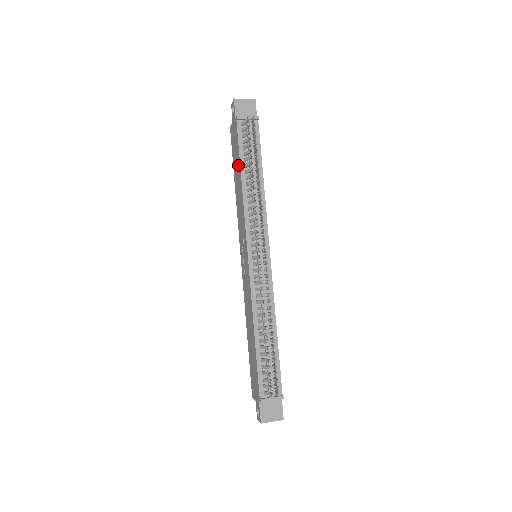
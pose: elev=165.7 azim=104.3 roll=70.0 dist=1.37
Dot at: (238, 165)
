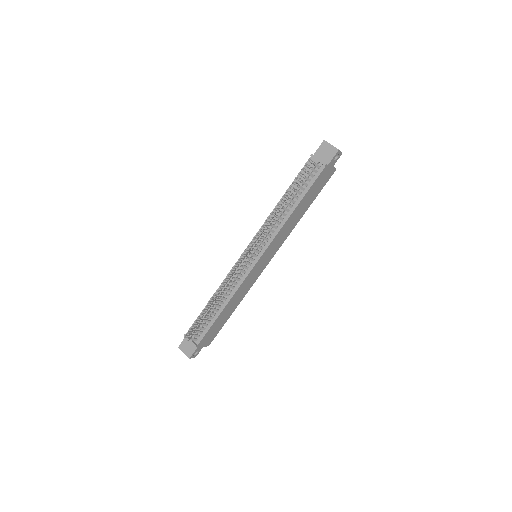
Dot at: occluded
